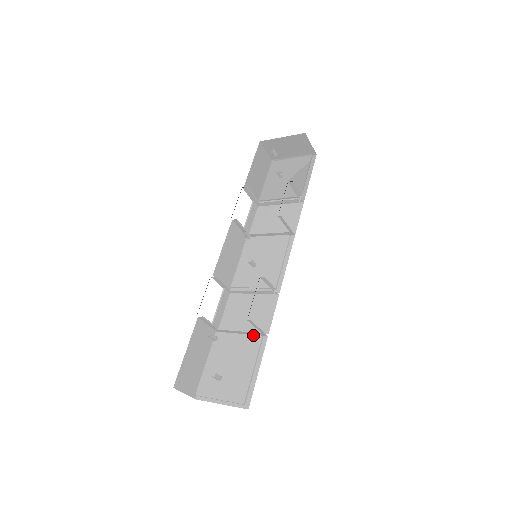
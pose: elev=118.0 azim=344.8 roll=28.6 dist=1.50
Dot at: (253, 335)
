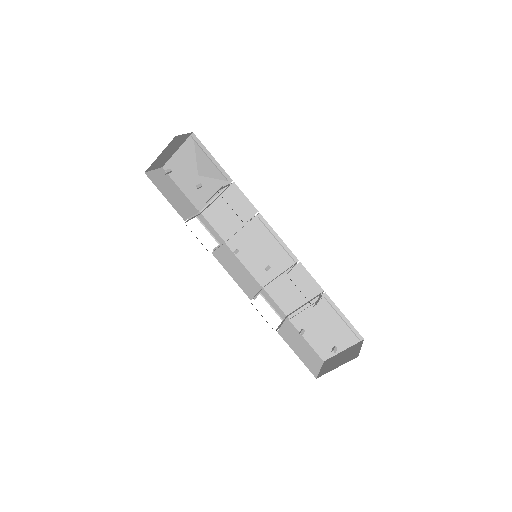
Dot at: occluded
